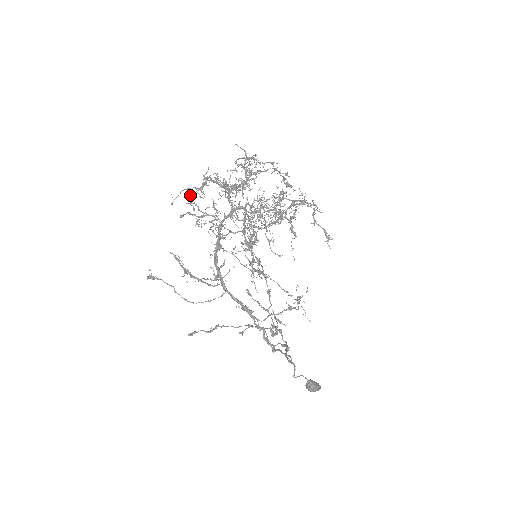
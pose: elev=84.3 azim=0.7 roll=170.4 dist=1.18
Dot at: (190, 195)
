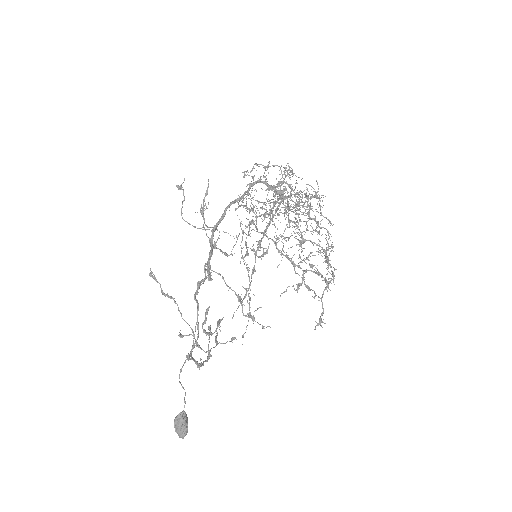
Dot at: (258, 164)
